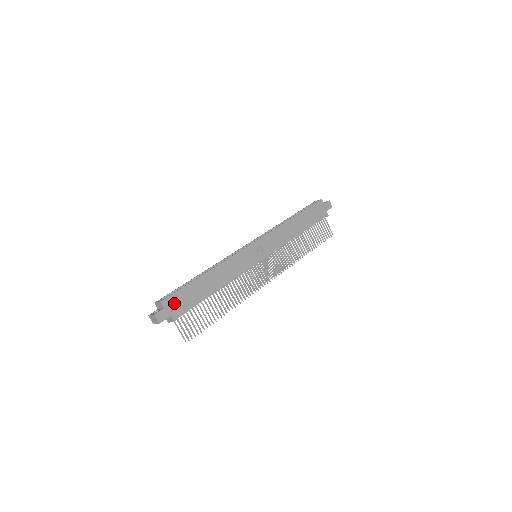
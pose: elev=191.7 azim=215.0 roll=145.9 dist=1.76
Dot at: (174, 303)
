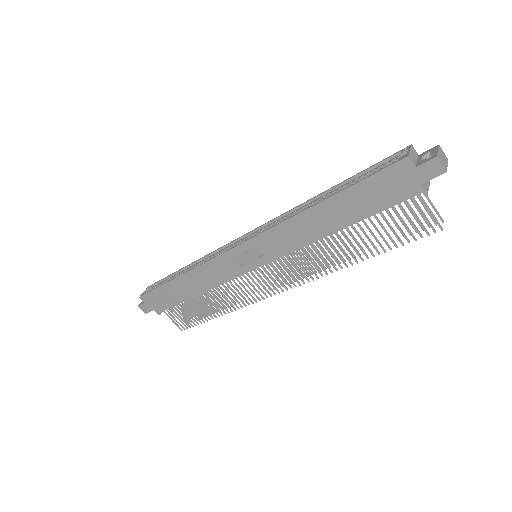
Dot at: (153, 300)
